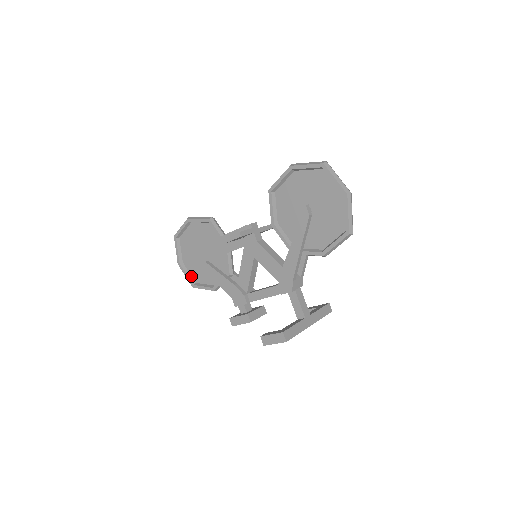
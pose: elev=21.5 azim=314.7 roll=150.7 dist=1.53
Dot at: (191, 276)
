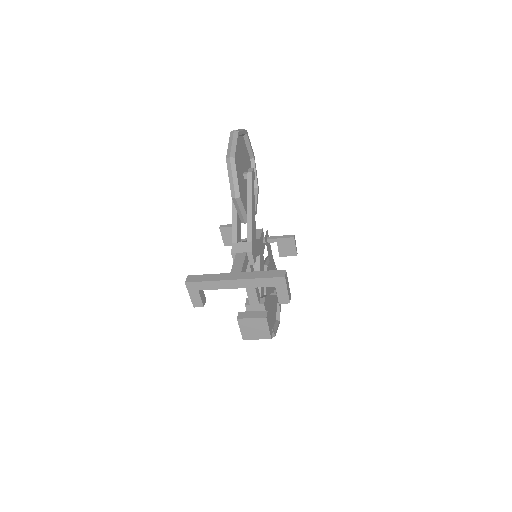
Dot at: occluded
